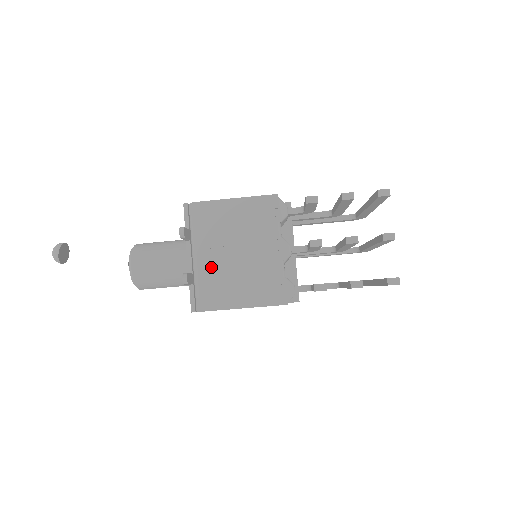
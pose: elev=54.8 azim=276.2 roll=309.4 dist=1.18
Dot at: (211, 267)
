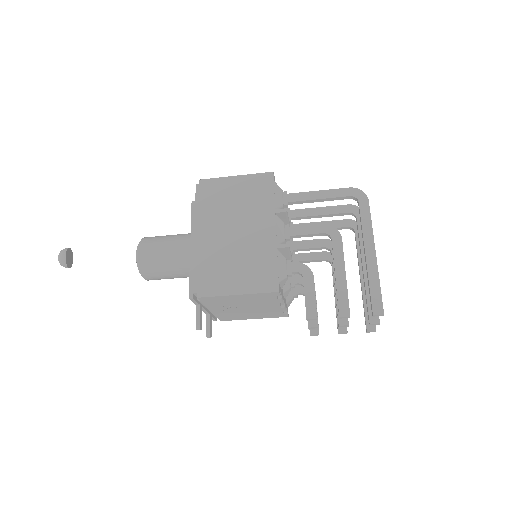
Dot at: (224, 312)
